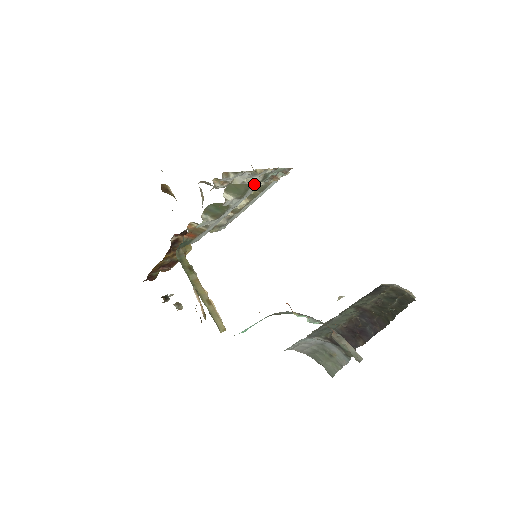
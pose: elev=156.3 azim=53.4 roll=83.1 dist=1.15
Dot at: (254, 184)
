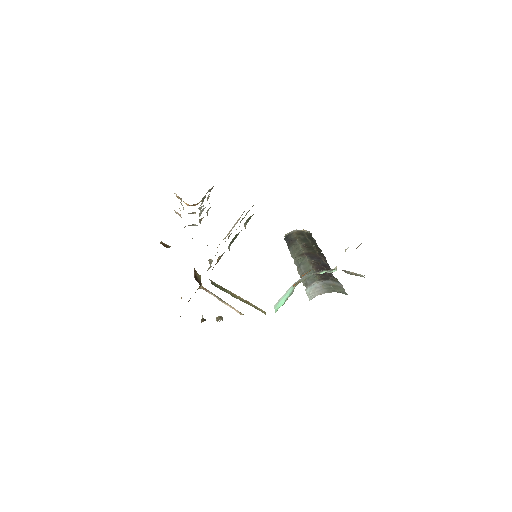
Dot at: occluded
